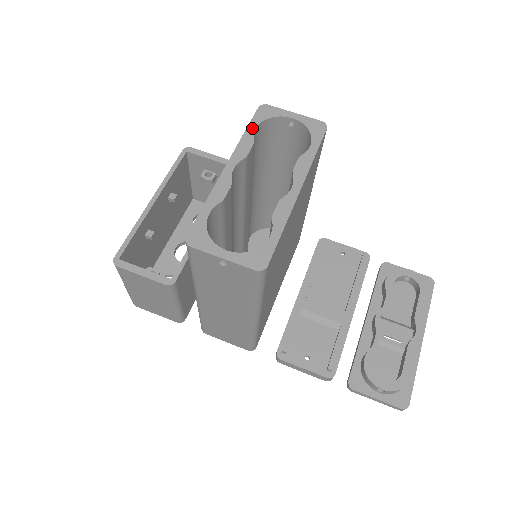
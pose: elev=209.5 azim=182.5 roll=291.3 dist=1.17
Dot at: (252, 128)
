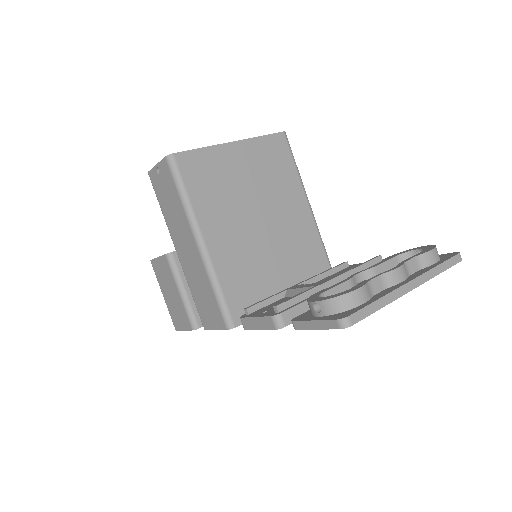
Dot at: occluded
